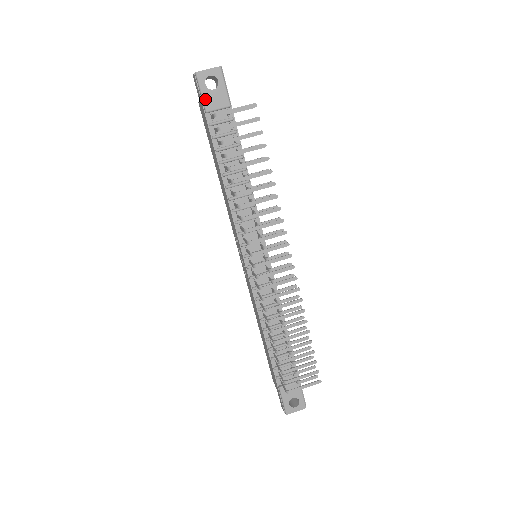
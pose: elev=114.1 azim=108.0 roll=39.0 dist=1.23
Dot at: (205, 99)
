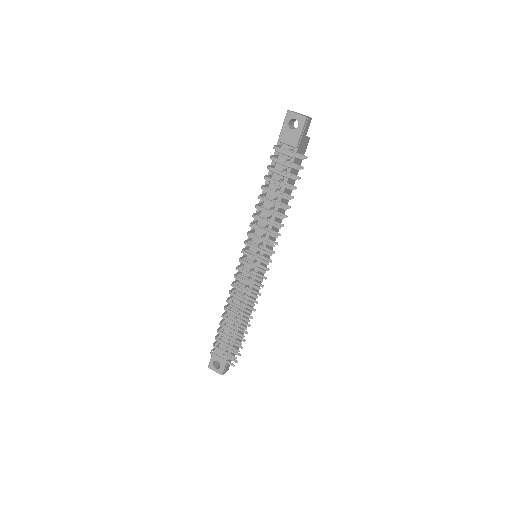
Dot at: (282, 132)
